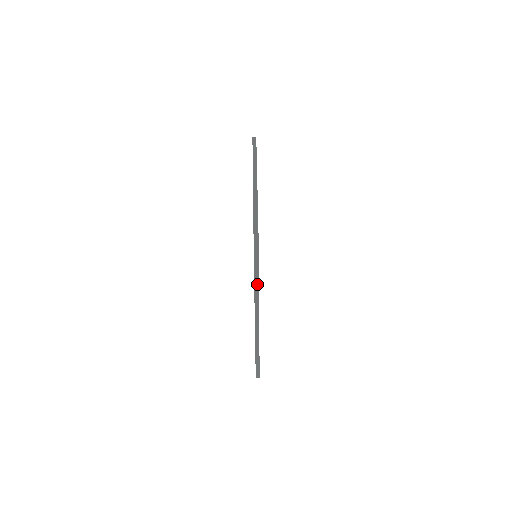
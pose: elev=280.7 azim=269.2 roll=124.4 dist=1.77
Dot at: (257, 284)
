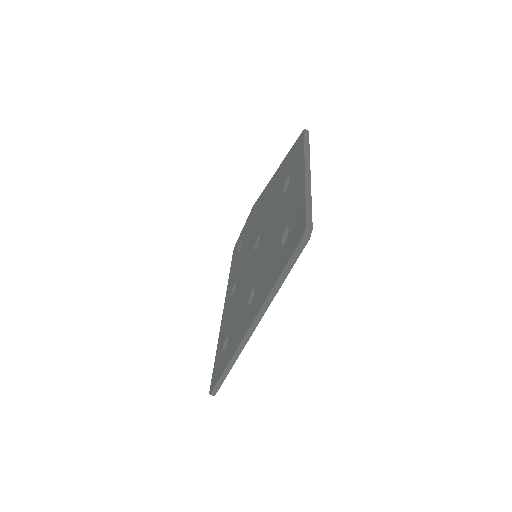
Dot at: occluded
